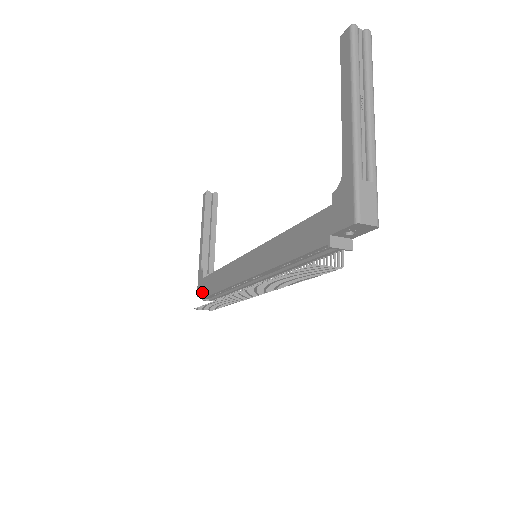
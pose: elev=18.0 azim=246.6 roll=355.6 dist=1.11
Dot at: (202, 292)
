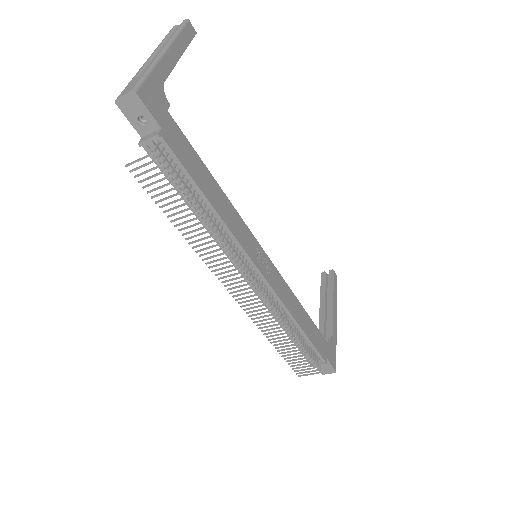
Dot at: occluded
